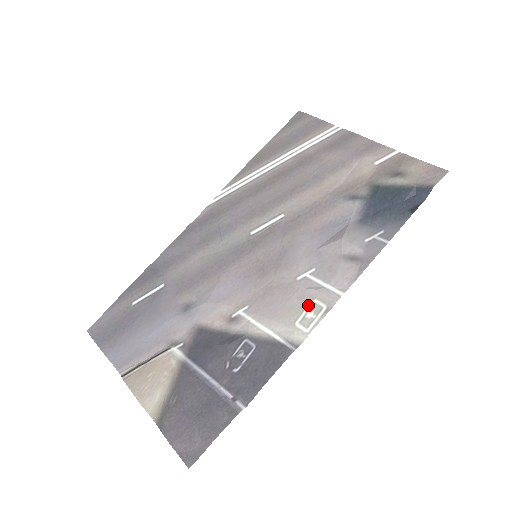
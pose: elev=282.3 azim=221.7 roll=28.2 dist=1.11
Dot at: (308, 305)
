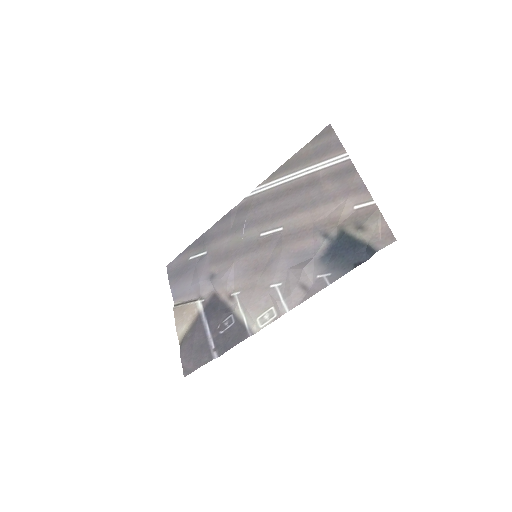
Dot at: (268, 309)
